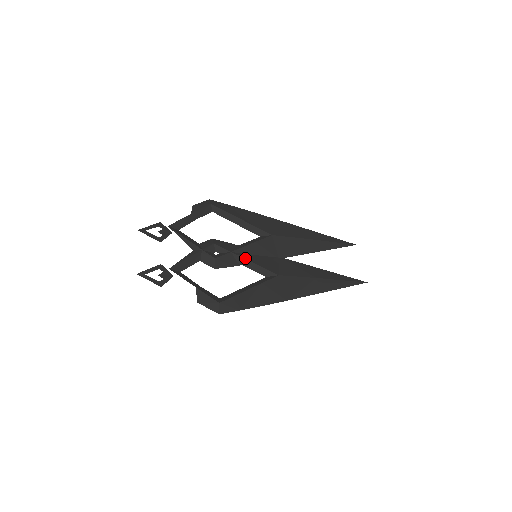
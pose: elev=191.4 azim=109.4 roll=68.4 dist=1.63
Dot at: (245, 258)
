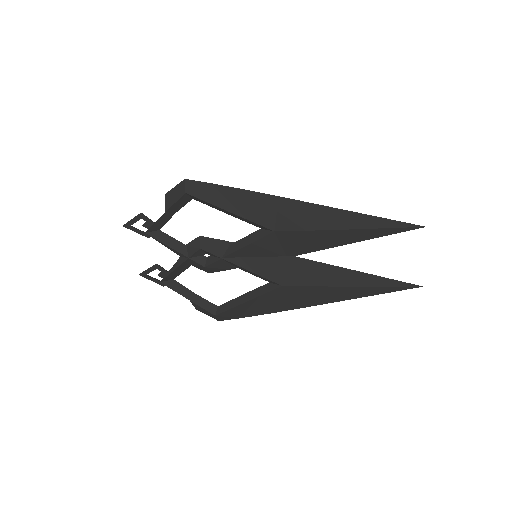
Dot at: (239, 265)
